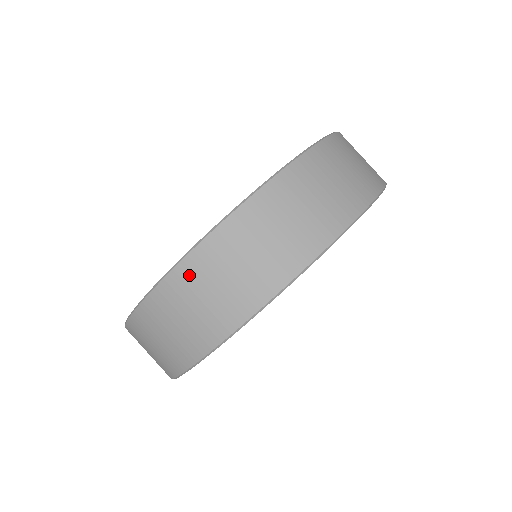
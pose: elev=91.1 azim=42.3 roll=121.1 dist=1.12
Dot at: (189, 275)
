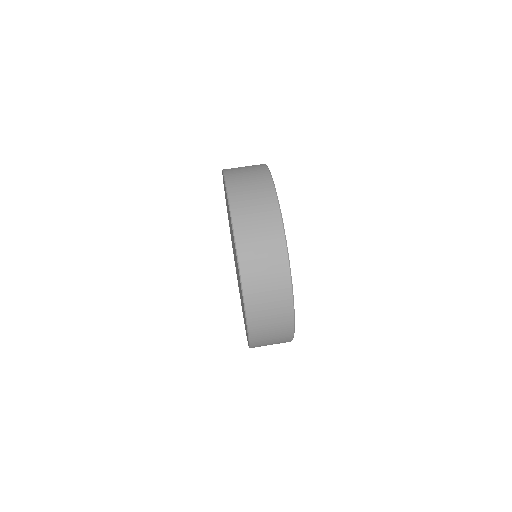
Dot at: (237, 198)
